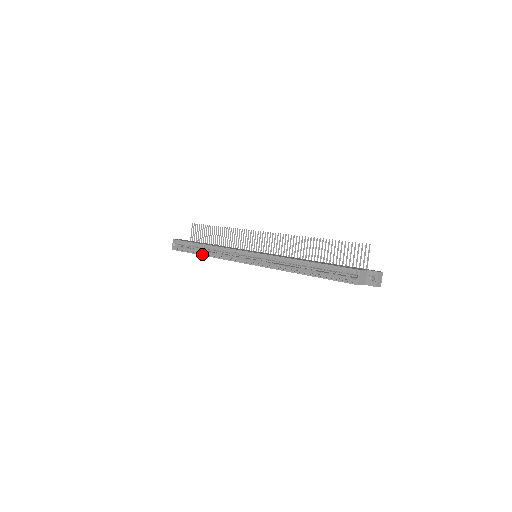
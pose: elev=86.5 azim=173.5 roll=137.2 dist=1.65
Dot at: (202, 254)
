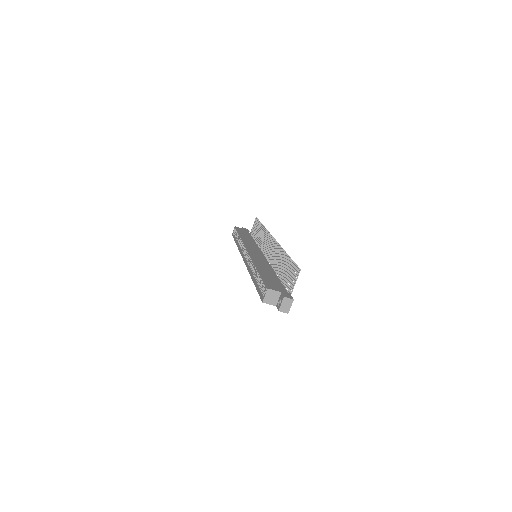
Dot at: (236, 243)
